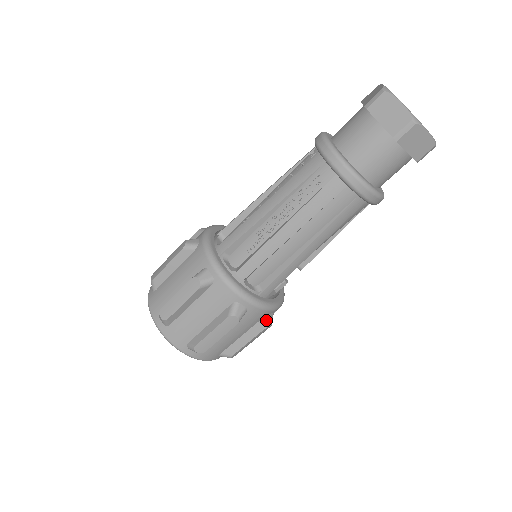
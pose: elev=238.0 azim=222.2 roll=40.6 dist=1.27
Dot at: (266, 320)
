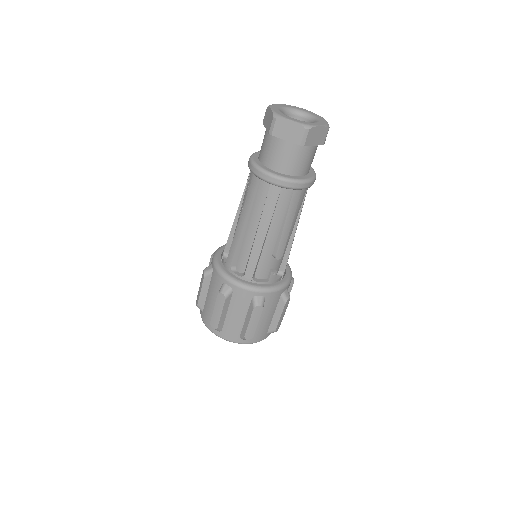
Dot at: (254, 300)
